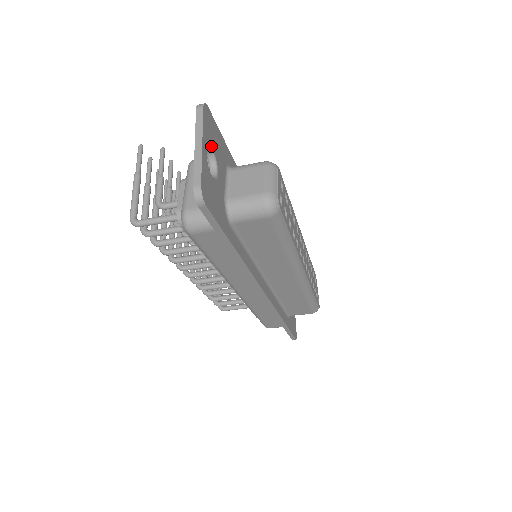
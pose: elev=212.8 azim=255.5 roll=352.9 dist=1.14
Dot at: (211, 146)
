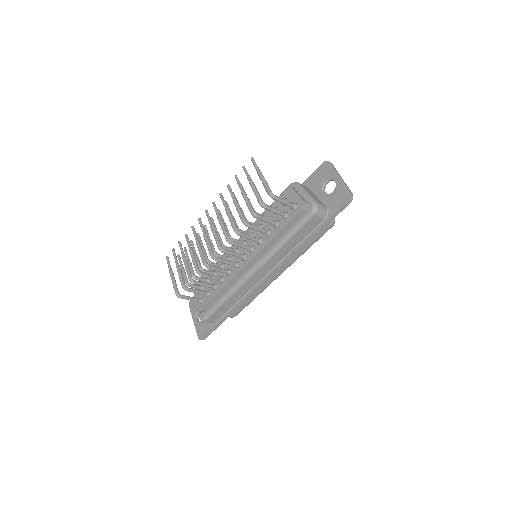
Dot at: (329, 181)
